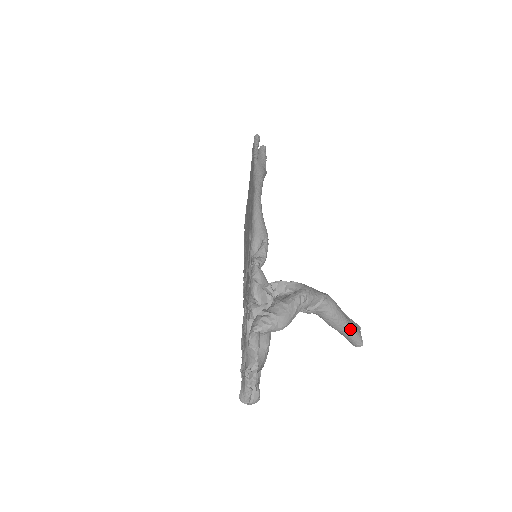
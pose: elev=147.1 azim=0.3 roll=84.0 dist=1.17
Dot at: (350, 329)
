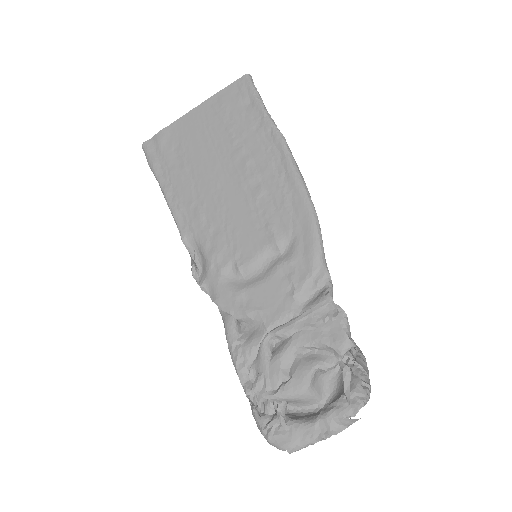
Dot at: occluded
